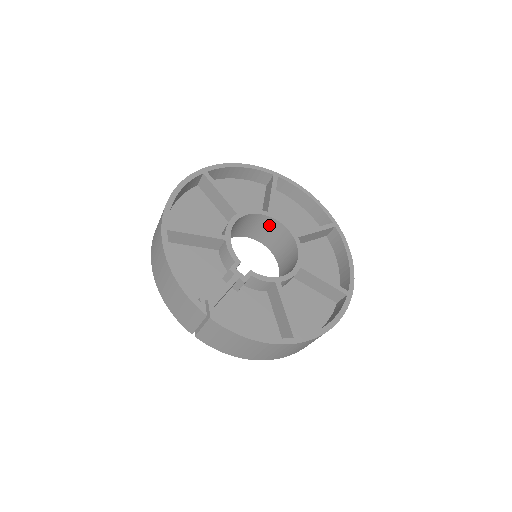
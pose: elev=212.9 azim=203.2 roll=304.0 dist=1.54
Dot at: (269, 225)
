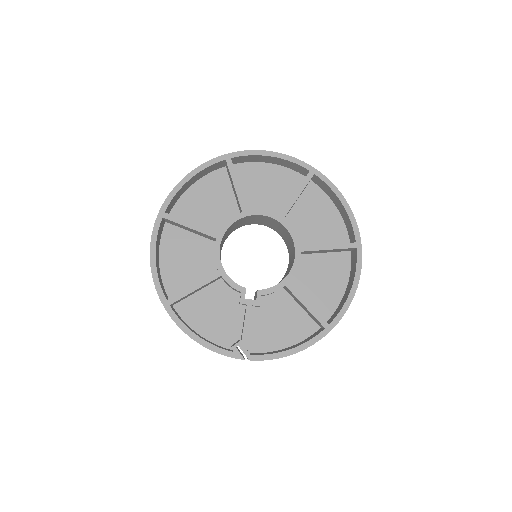
Dot at: (251, 218)
